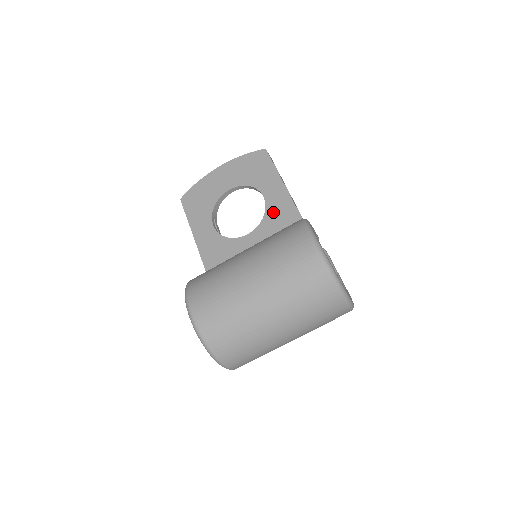
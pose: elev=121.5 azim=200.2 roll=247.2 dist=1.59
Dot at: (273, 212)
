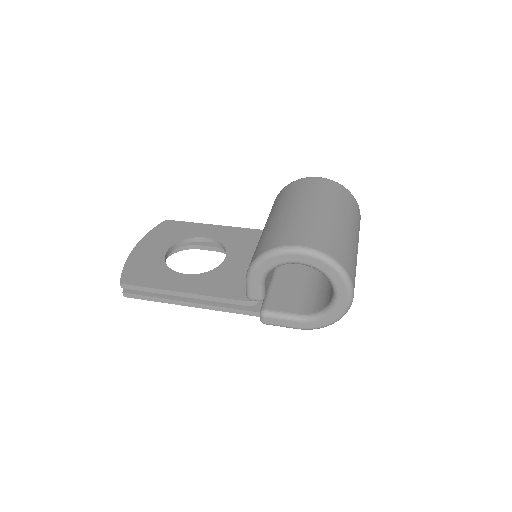
Dot at: (227, 238)
